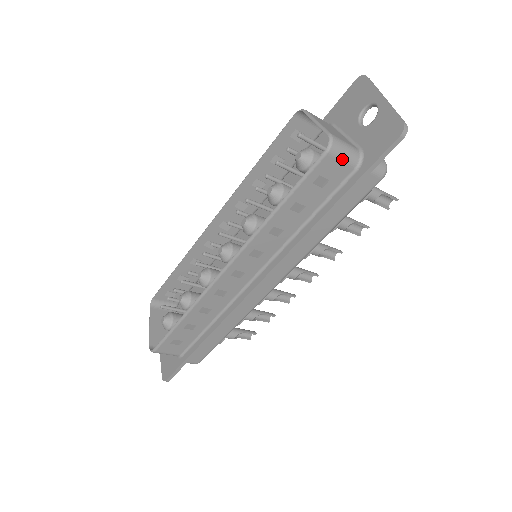
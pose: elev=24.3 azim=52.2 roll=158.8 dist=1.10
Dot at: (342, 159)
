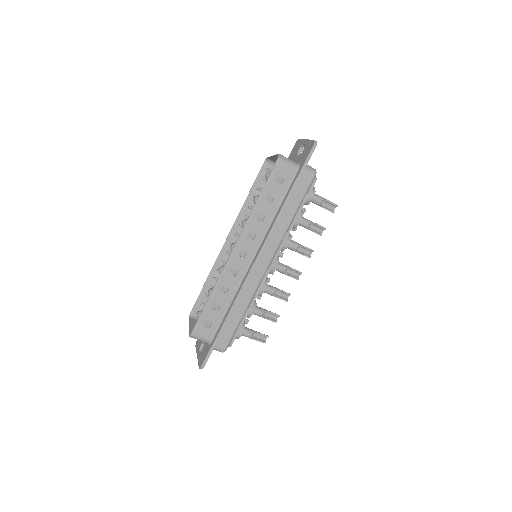
Dot at: (287, 165)
